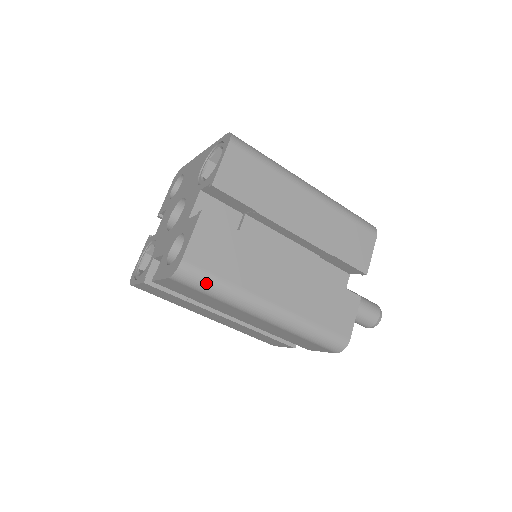
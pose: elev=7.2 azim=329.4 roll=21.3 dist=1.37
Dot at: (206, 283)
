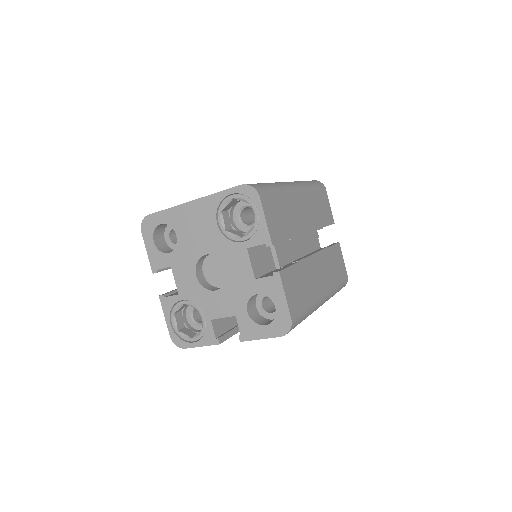
Dot at: (301, 320)
